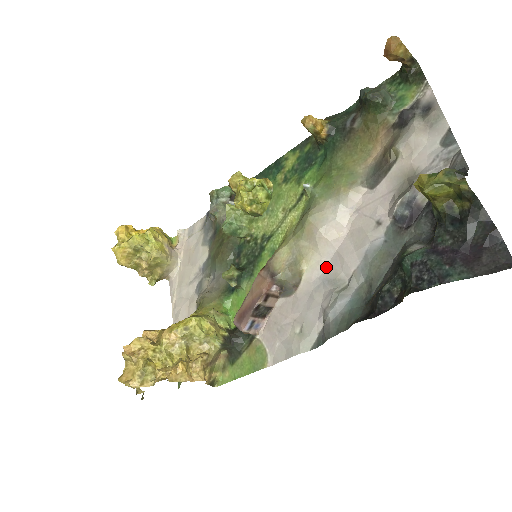
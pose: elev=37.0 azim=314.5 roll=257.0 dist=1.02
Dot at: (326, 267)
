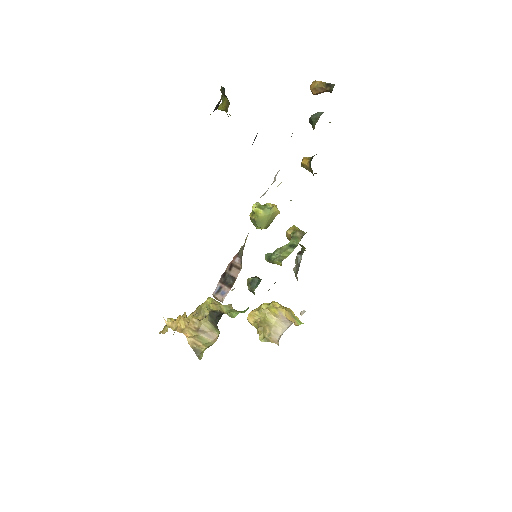
Dot at: occluded
